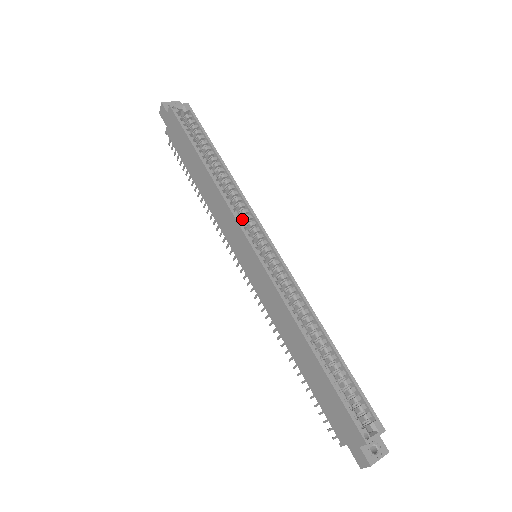
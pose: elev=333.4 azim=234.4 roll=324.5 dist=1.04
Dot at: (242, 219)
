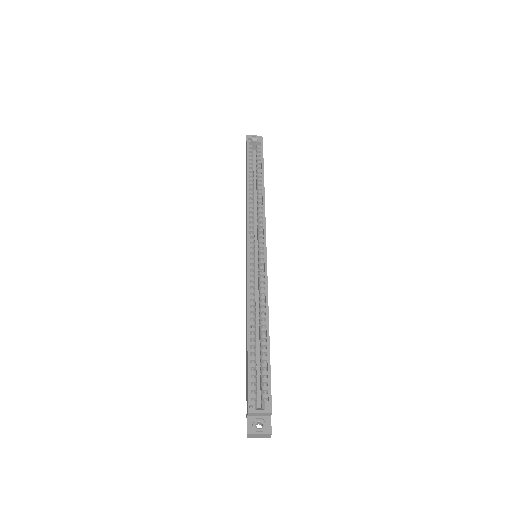
Dot at: (257, 226)
